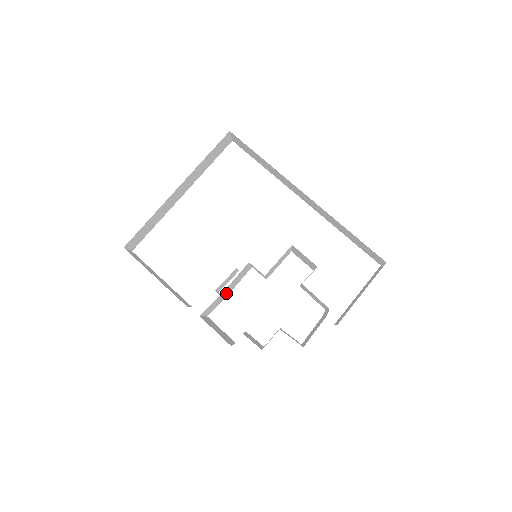
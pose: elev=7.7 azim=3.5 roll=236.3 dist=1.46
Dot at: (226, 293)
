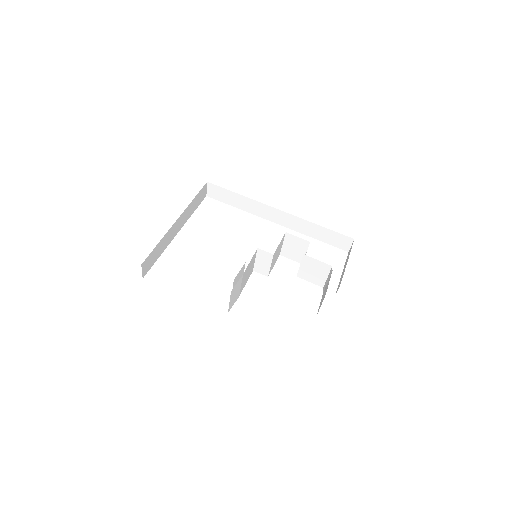
Dot at: (242, 284)
